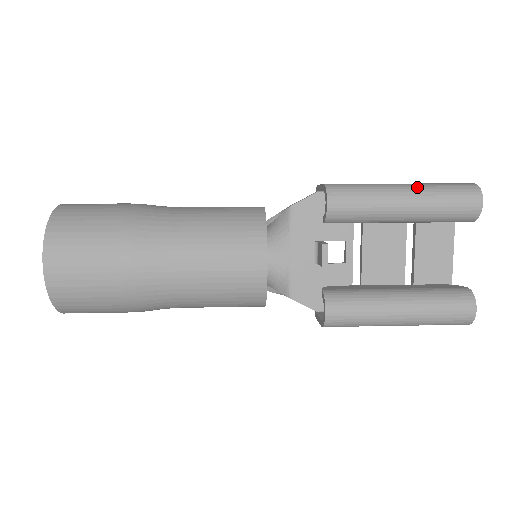
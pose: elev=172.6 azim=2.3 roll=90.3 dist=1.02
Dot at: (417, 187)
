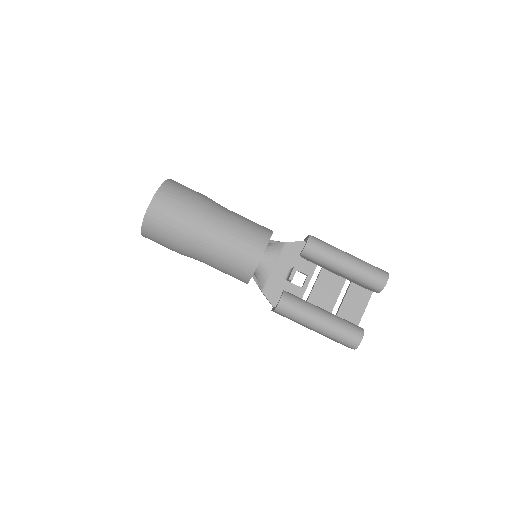
Dot at: (356, 258)
